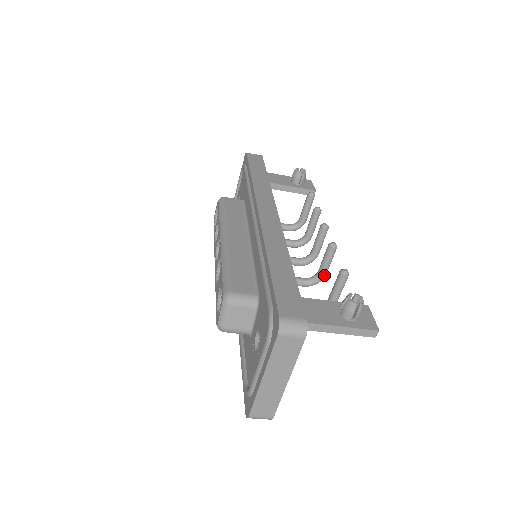
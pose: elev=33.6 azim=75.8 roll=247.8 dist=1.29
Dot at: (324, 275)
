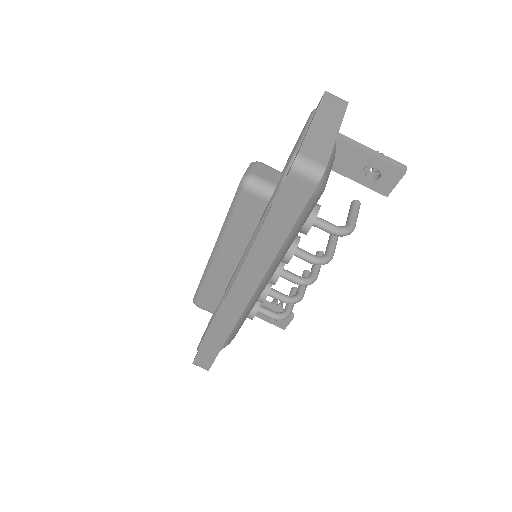
Dot at: (332, 253)
